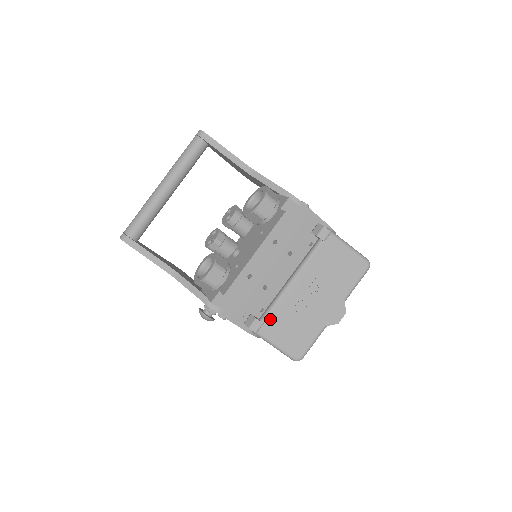
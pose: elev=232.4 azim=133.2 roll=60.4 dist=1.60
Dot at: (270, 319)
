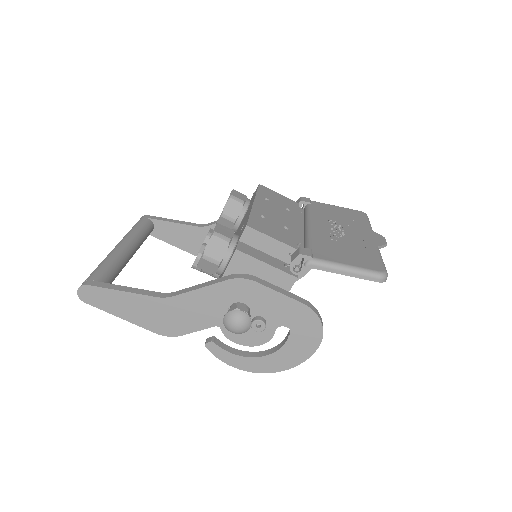
Dot at: (315, 248)
